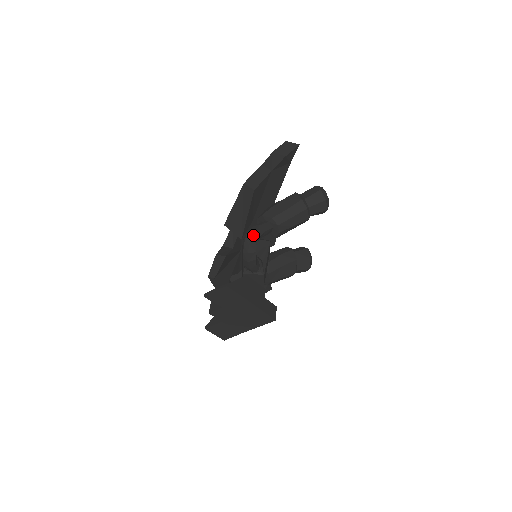
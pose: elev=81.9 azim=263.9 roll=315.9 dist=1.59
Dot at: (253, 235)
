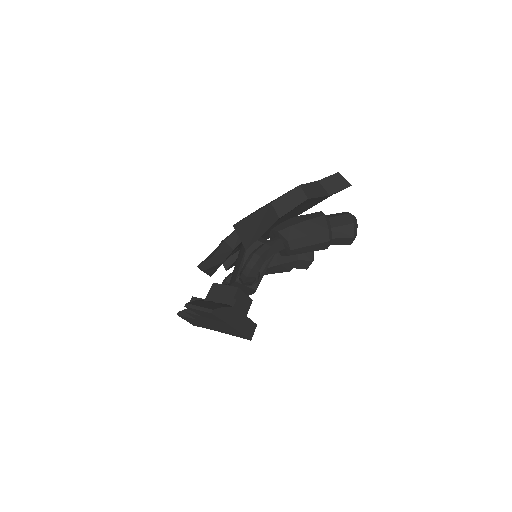
Dot at: (260, 259)
